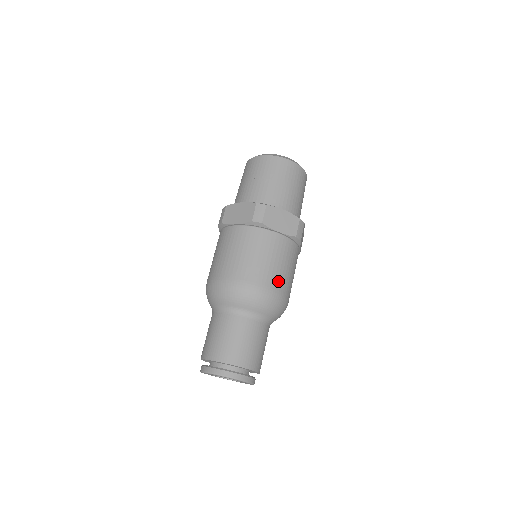
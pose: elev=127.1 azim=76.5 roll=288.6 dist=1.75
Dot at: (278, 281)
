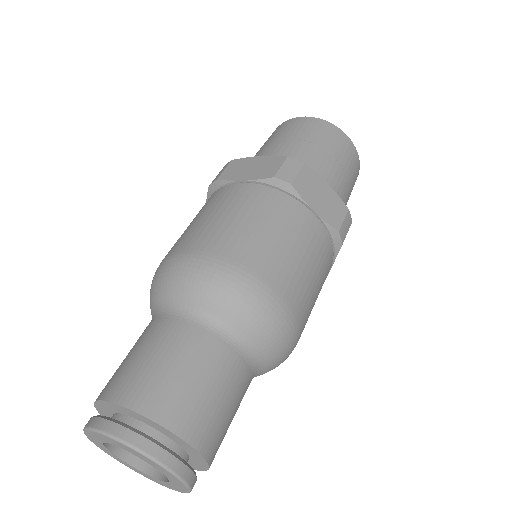
Dot at: (295, 288)
